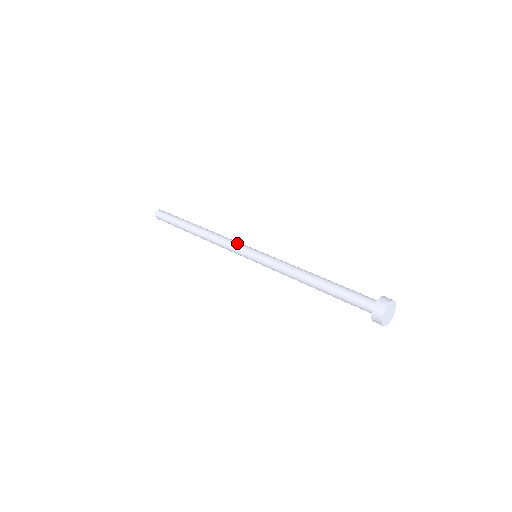
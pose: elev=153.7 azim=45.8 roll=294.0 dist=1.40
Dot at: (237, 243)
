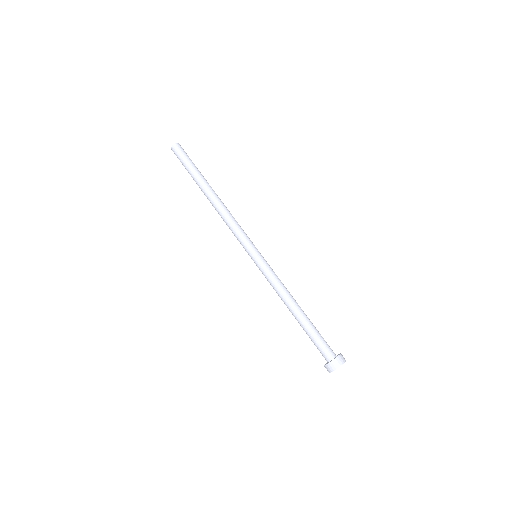
Dot at: (244, 235)
